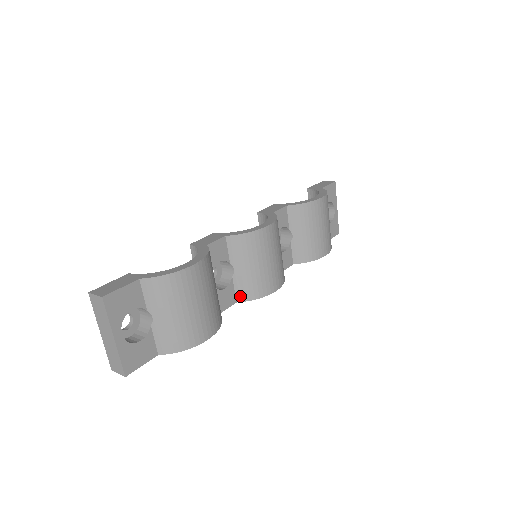
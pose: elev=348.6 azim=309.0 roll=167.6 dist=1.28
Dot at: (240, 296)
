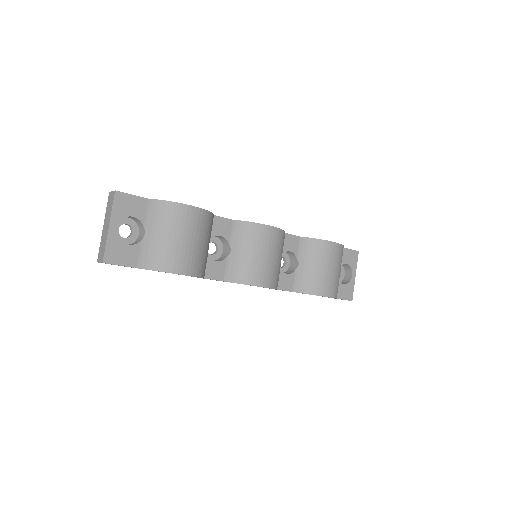
Dot at: (228, 276)
